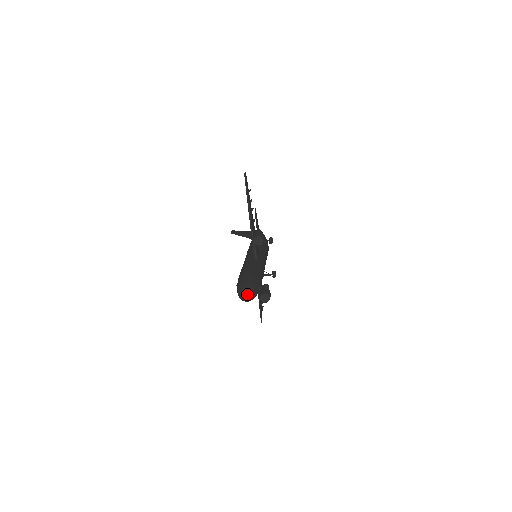
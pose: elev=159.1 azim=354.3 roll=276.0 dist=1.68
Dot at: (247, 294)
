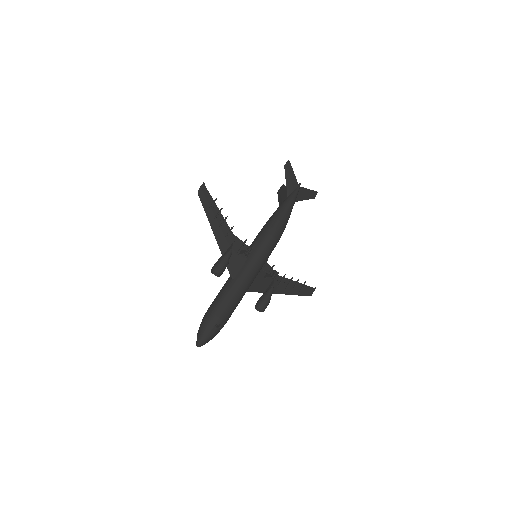
Dot at: (197, 342)
